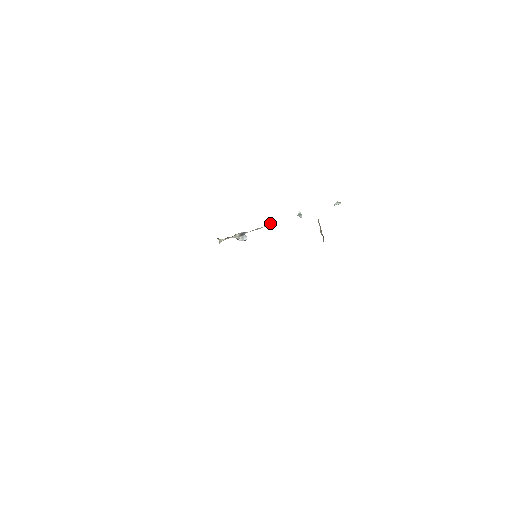
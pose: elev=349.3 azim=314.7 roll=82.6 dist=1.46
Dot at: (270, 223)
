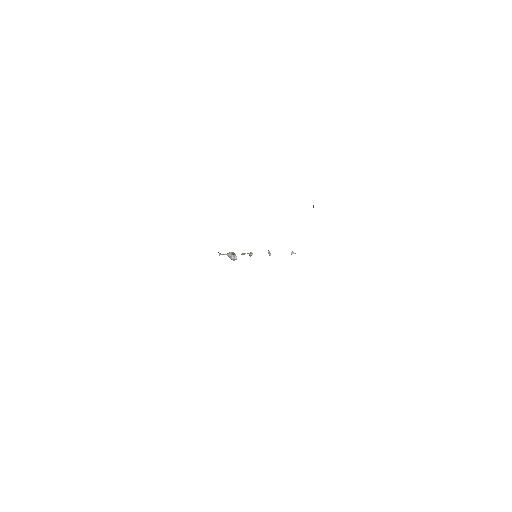
Dot at: (251, 252)
